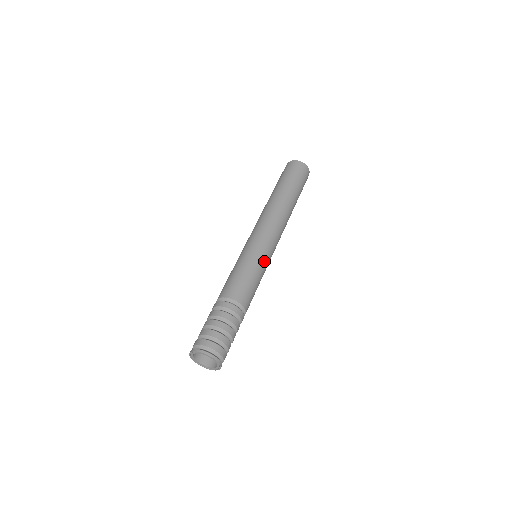
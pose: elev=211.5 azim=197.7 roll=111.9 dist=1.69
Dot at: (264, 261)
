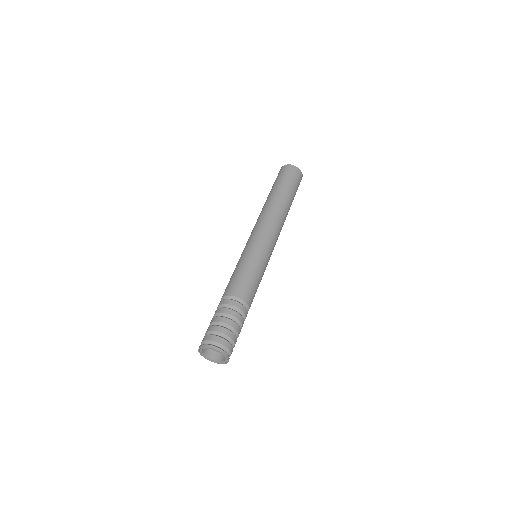
Dot at: occluded
